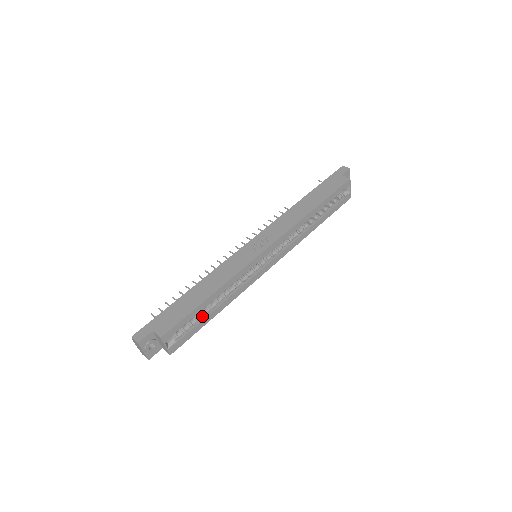
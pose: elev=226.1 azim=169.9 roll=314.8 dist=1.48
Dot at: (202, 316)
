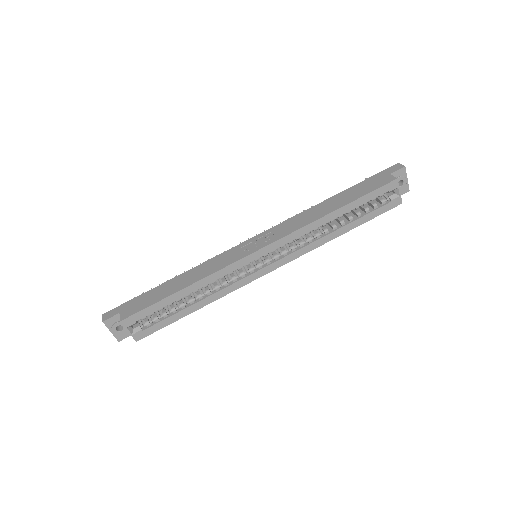
Dot at: (176, 309)
